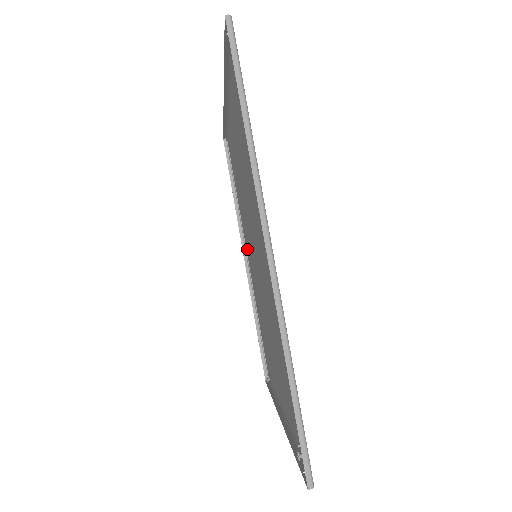
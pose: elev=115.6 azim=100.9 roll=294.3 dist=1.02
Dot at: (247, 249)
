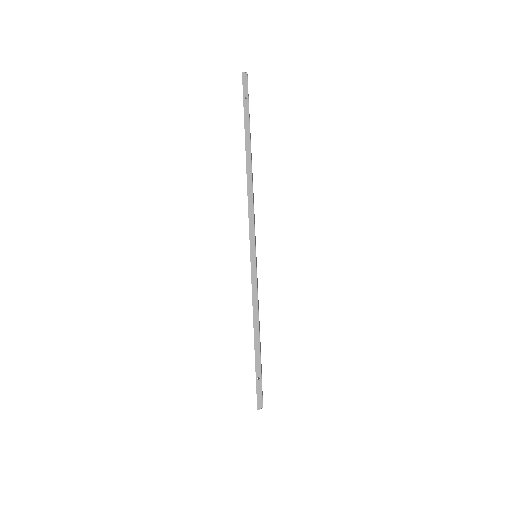
Dot at: occluded
